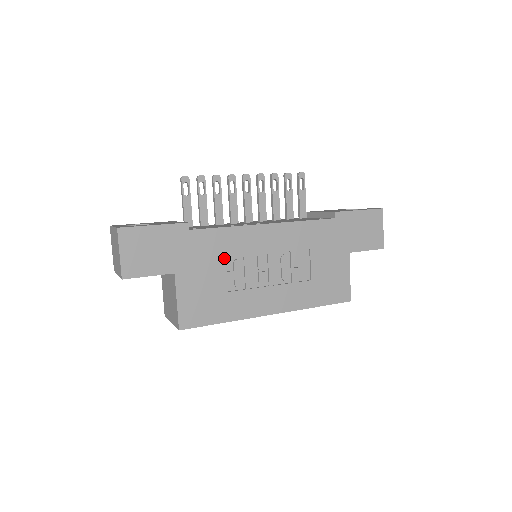
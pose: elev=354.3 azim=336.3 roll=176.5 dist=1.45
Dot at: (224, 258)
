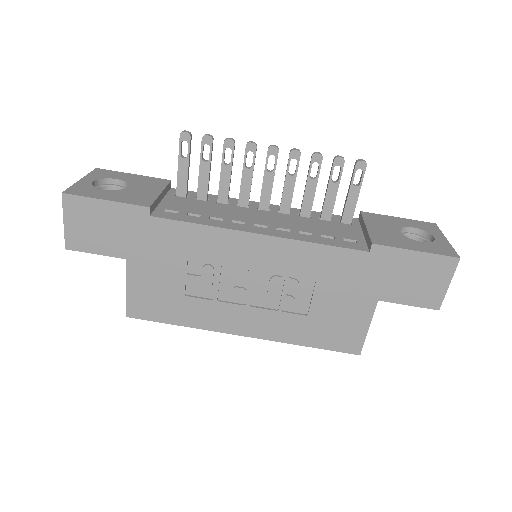
Dot at: (192, 258)
